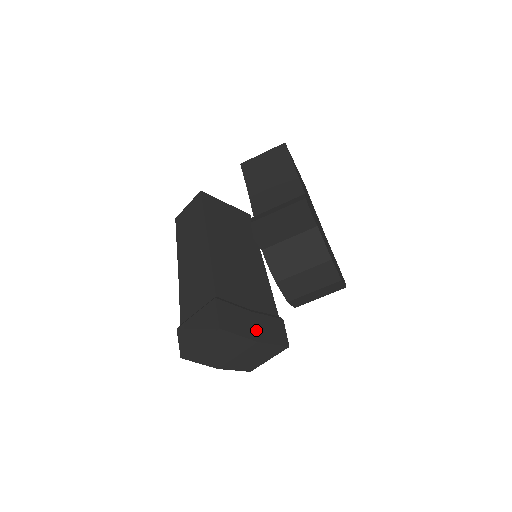
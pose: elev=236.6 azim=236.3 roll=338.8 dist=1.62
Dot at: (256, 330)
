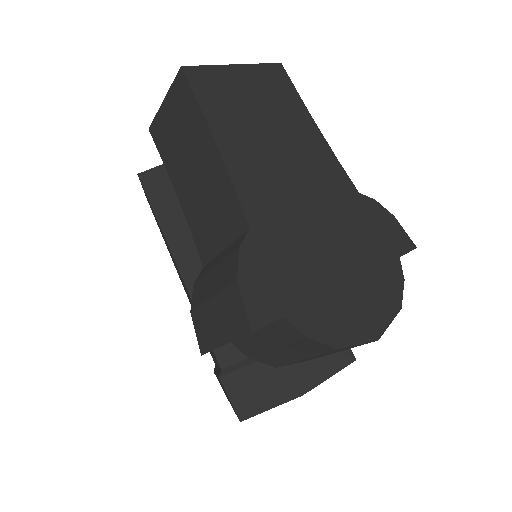
Dot at: (296, 377)
